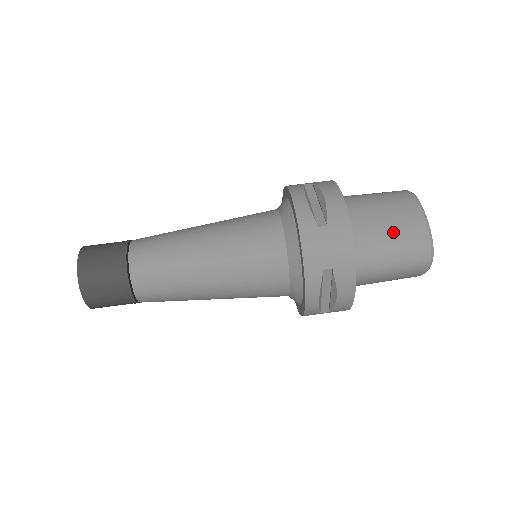
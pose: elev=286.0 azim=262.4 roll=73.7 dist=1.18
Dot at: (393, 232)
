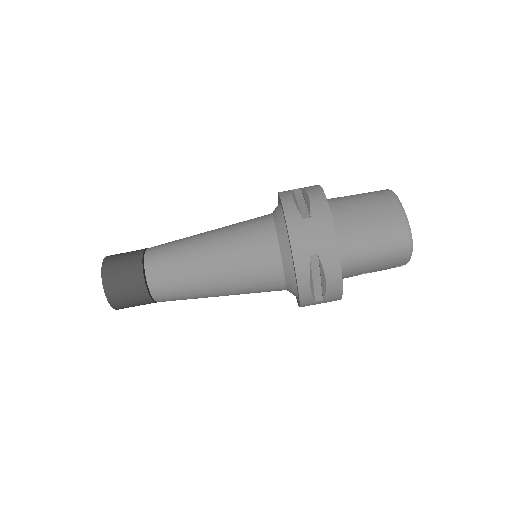
Dot at: (373, 222)
